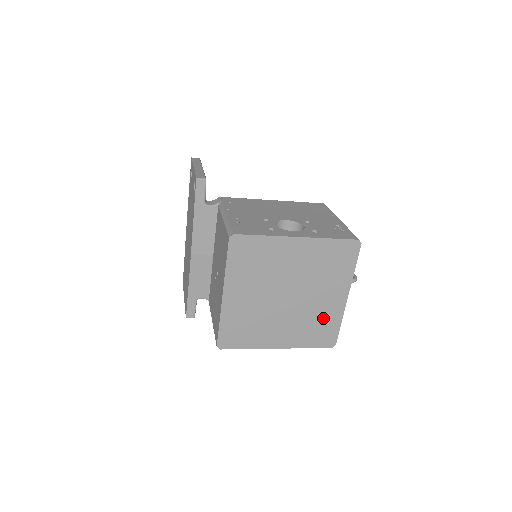
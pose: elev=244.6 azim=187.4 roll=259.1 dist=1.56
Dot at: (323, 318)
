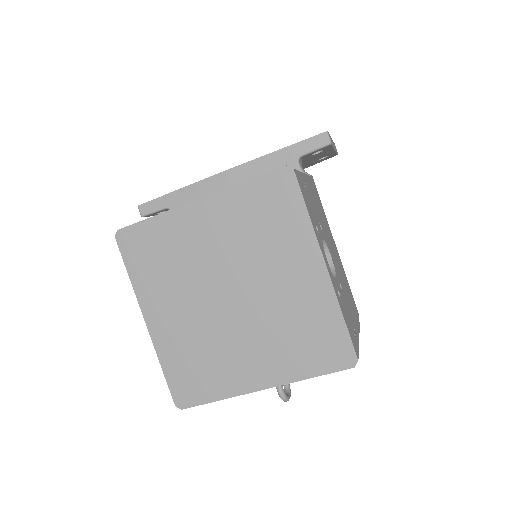
Dot at: (217, 368)
